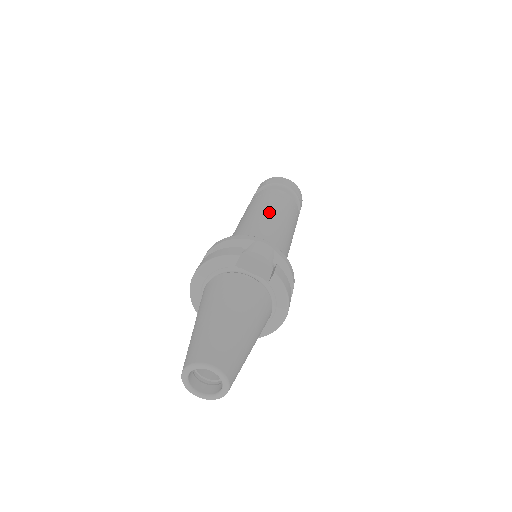
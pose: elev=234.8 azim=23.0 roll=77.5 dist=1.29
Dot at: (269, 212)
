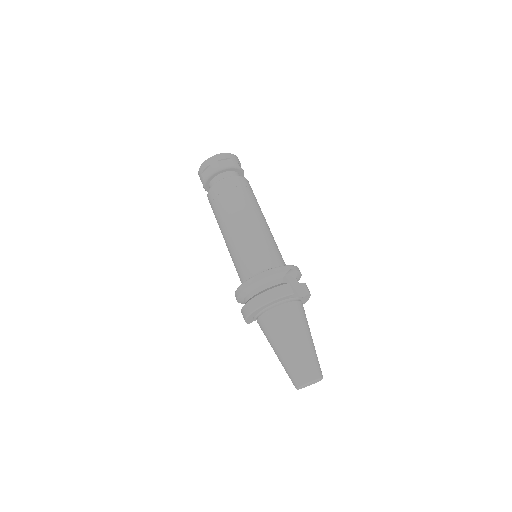
Dot at: (256, 216)
